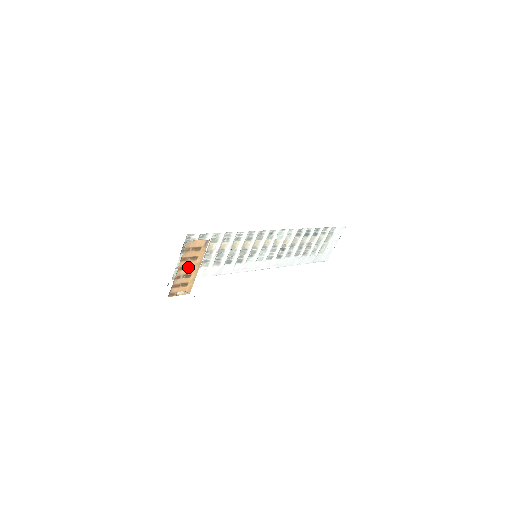
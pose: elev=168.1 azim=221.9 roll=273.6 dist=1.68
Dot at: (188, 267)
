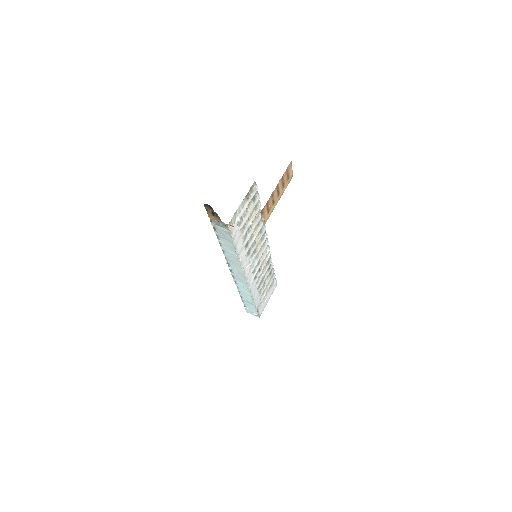
Dot at: (277, 192)
